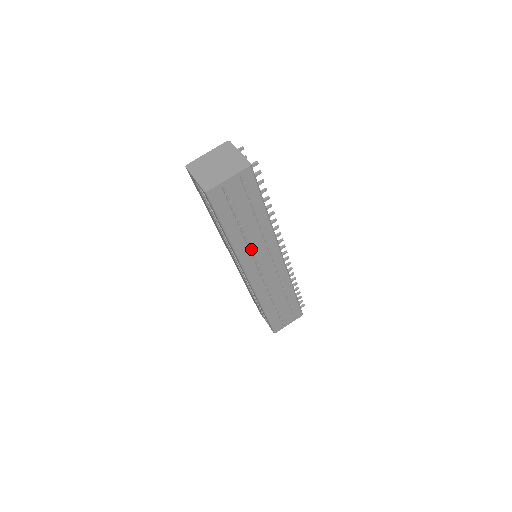
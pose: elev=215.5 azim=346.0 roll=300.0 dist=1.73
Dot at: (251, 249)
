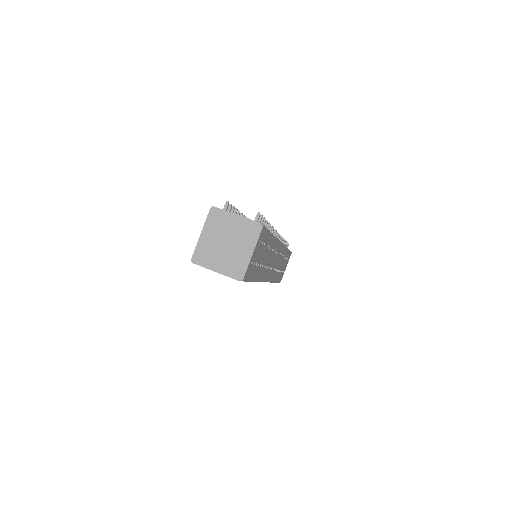
Dot at: (266, 266)
